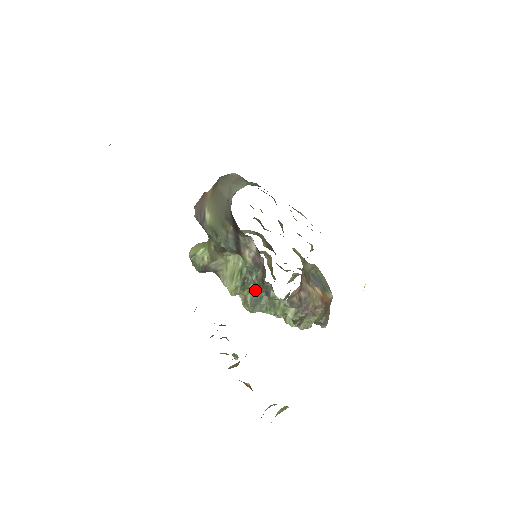
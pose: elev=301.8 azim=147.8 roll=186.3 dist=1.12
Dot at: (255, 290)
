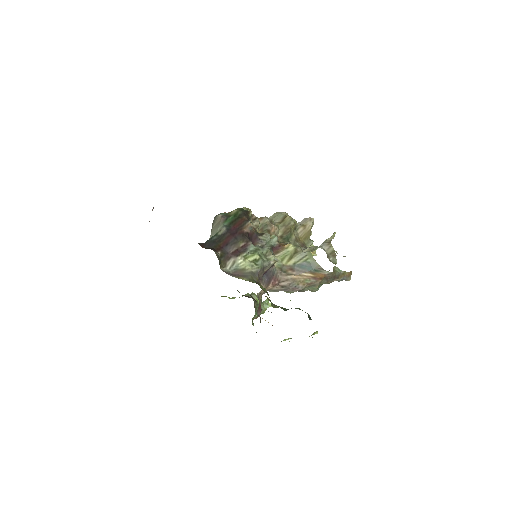
Dot at: occluded
